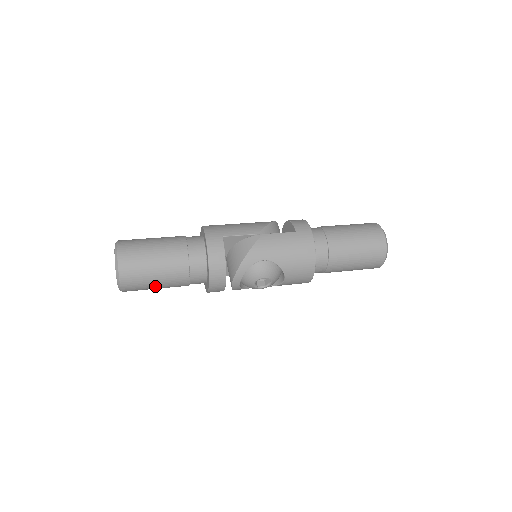
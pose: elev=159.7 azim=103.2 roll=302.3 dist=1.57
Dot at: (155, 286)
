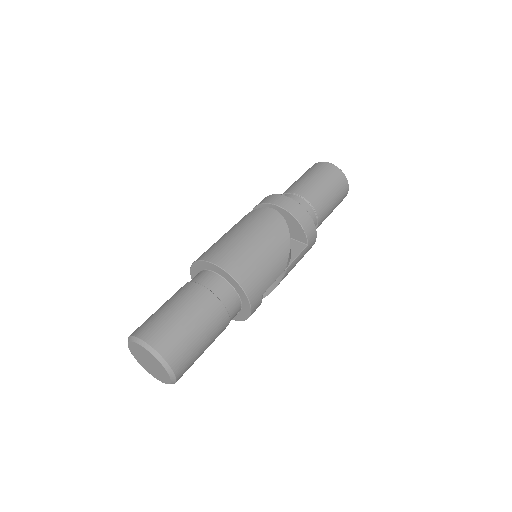
Dot at: occluded
